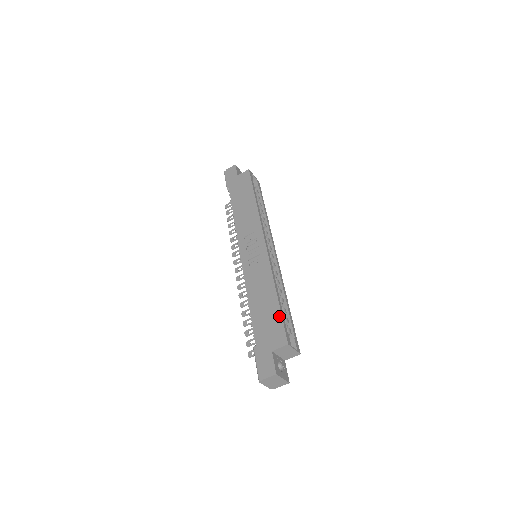
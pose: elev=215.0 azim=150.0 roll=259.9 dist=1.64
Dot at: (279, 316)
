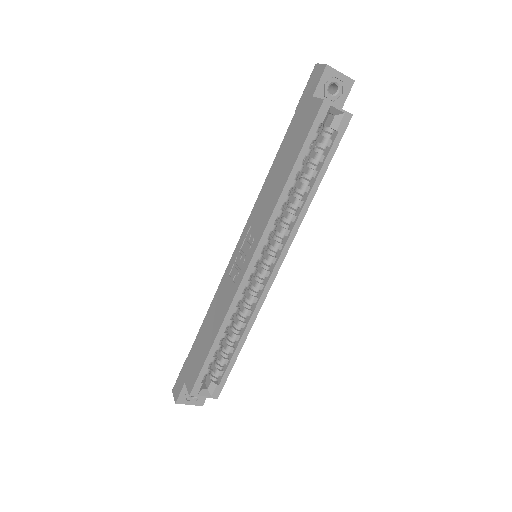
Dot at: (202, 363)
